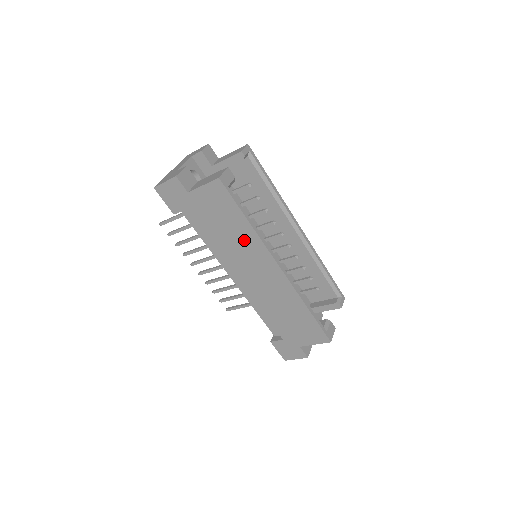
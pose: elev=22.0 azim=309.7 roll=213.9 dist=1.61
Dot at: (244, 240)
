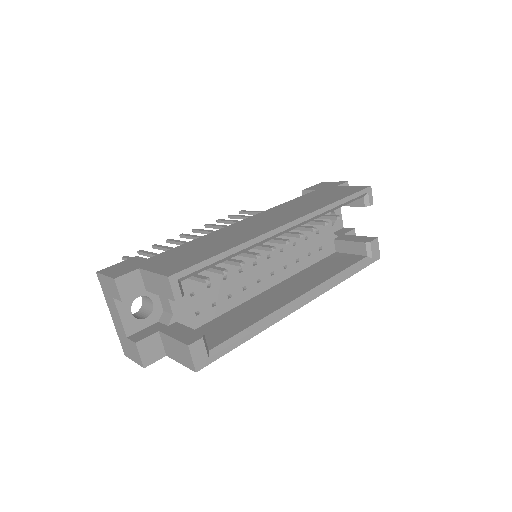
Dot at: occluded
